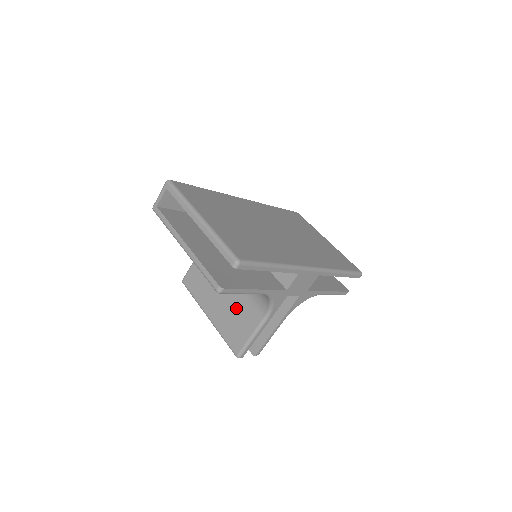
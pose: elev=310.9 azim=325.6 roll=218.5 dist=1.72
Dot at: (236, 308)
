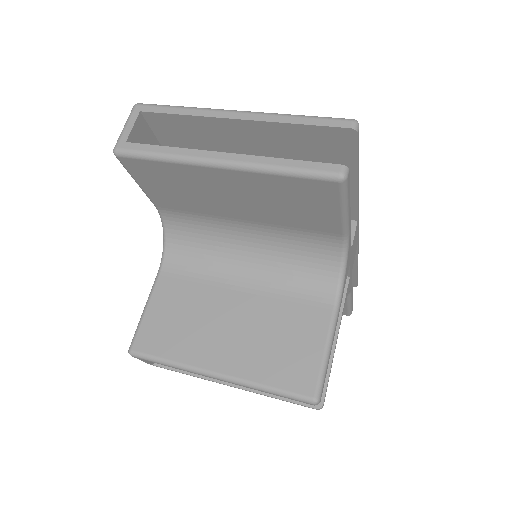
Dot at: (272, 324)
